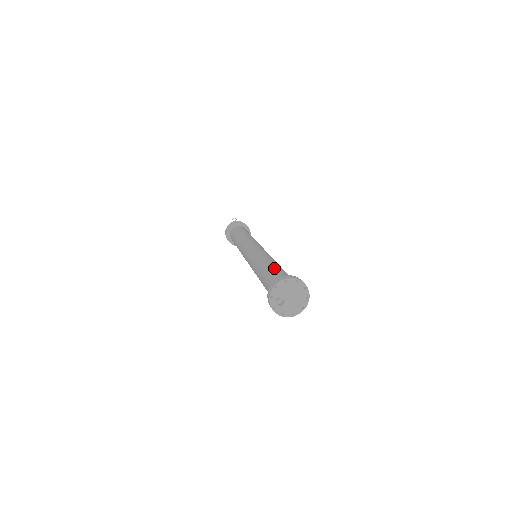
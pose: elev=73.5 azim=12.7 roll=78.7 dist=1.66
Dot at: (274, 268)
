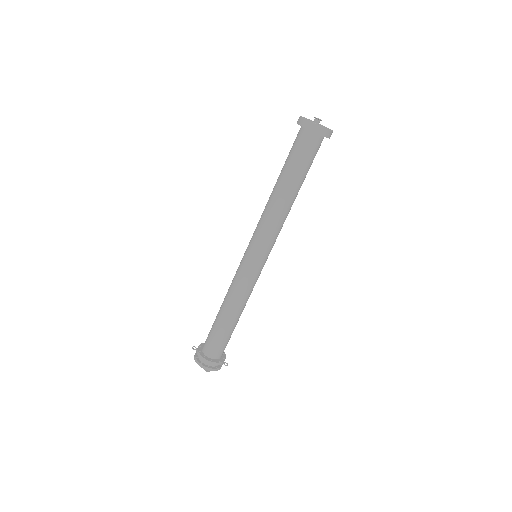
Dot at: occluded
